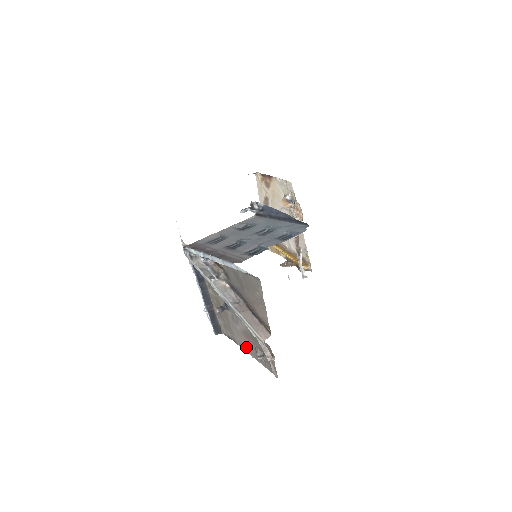
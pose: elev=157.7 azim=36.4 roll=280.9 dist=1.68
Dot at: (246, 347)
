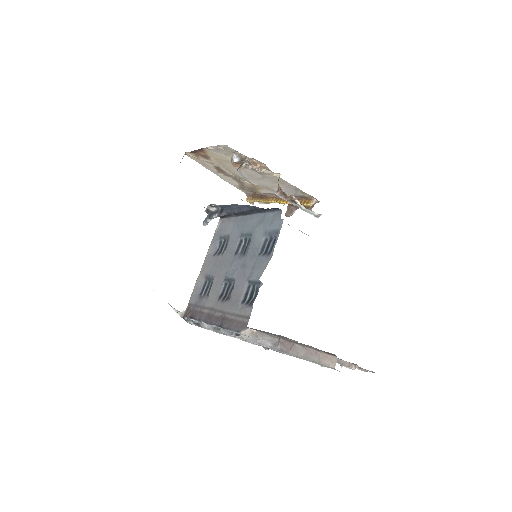
Dot at: occluded
